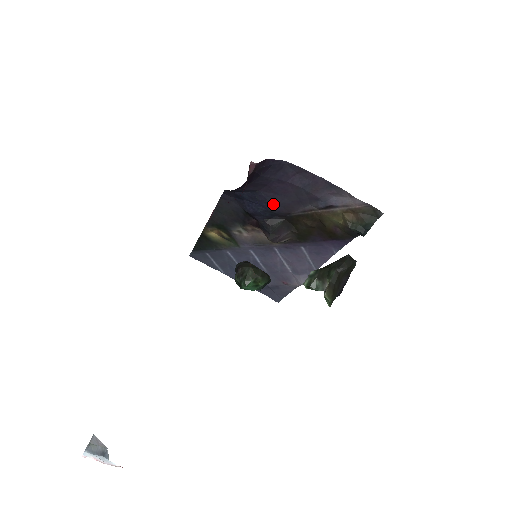
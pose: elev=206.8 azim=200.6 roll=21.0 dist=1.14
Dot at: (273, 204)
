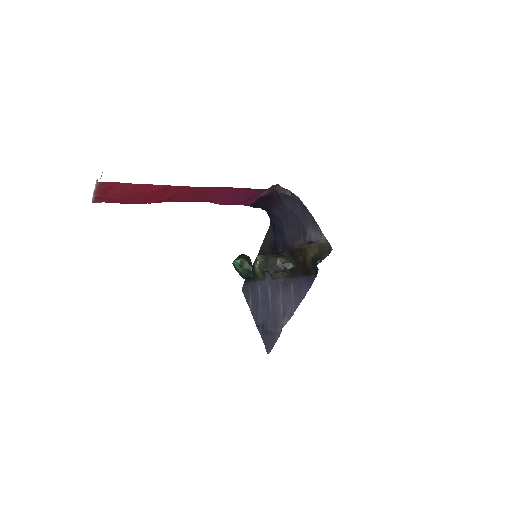
Dot at: (286, 234)
